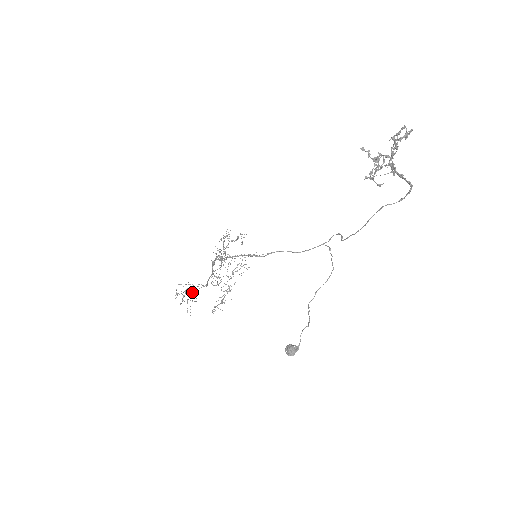
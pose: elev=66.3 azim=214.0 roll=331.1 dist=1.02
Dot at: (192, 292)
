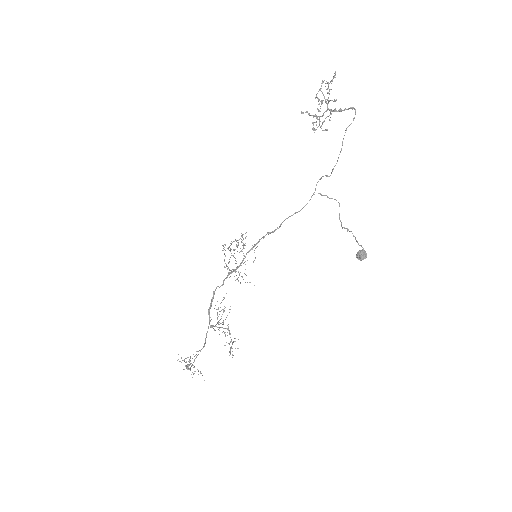
Dot at: occluded
